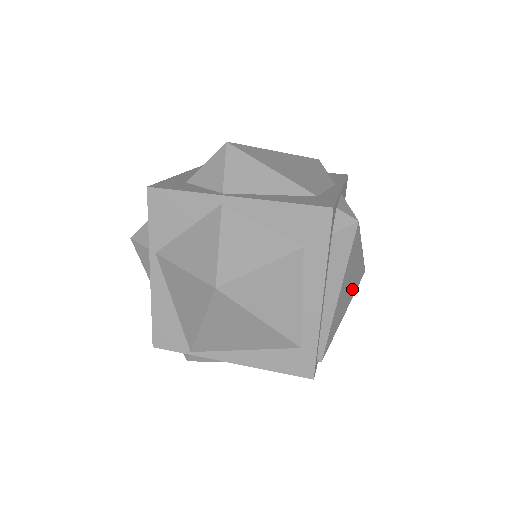
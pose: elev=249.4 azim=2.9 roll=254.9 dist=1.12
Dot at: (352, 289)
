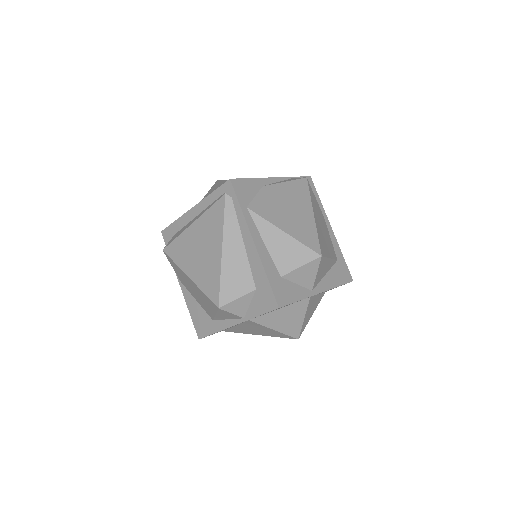
Dot at: occluded
